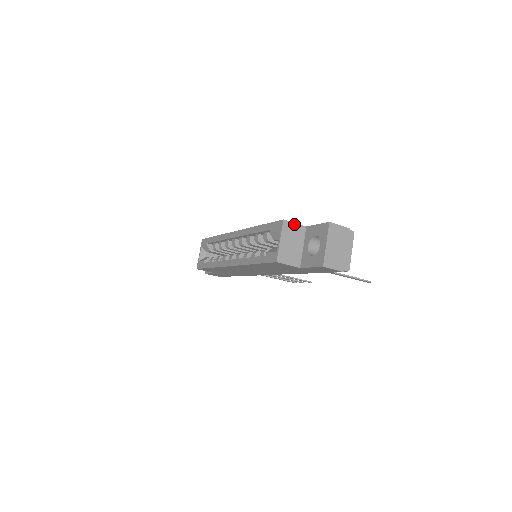
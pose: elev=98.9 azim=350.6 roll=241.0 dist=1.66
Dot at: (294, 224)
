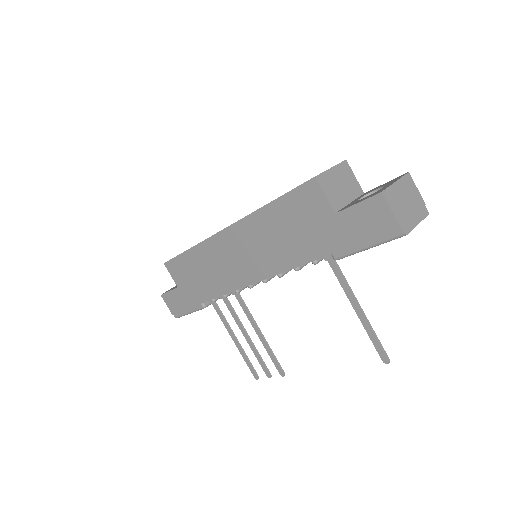
Dot at: (354, 176)
